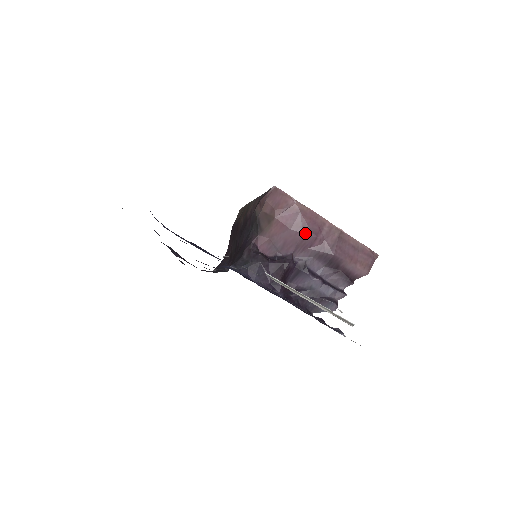
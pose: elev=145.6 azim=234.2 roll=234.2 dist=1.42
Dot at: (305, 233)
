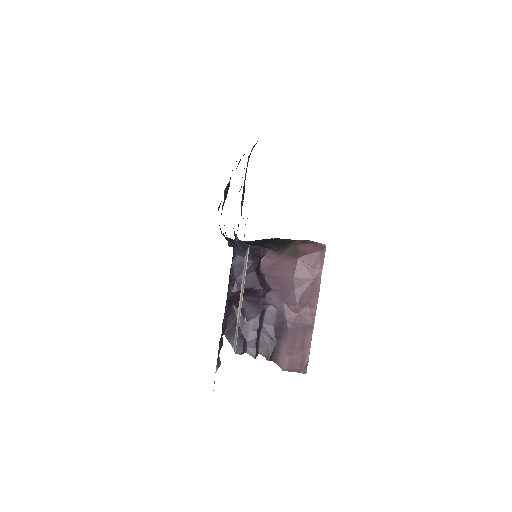
Dot at: (296, 292)
